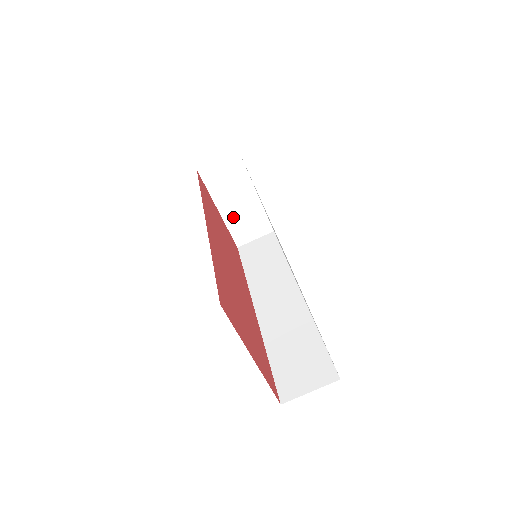
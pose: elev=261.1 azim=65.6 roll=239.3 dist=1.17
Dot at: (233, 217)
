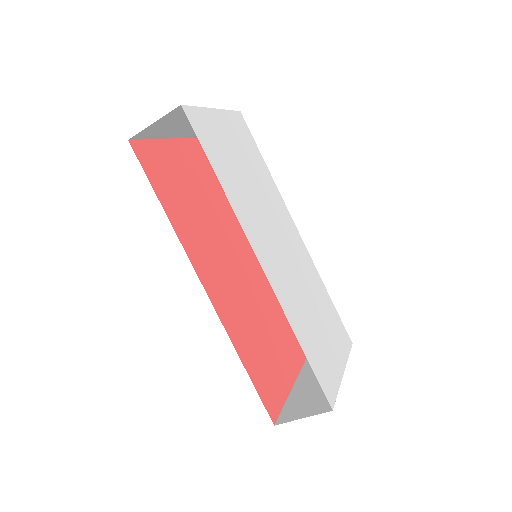
Dot at: (187, 131)
